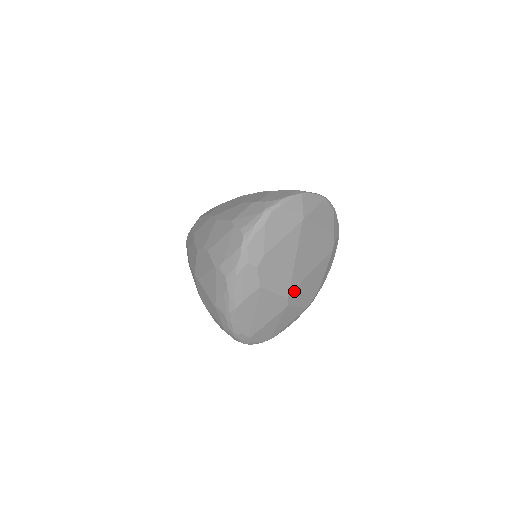
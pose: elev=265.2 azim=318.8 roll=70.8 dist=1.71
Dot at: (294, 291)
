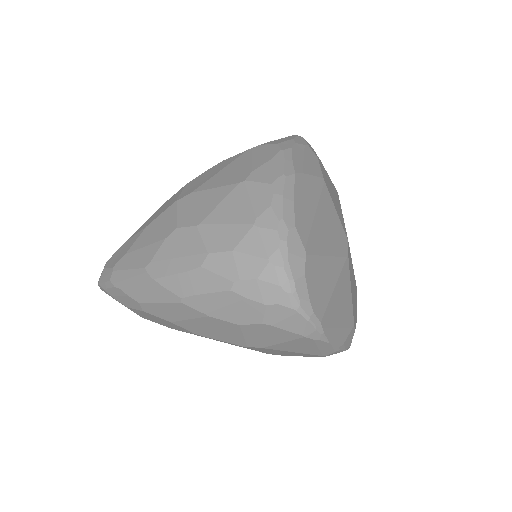
Dot at: occluded
